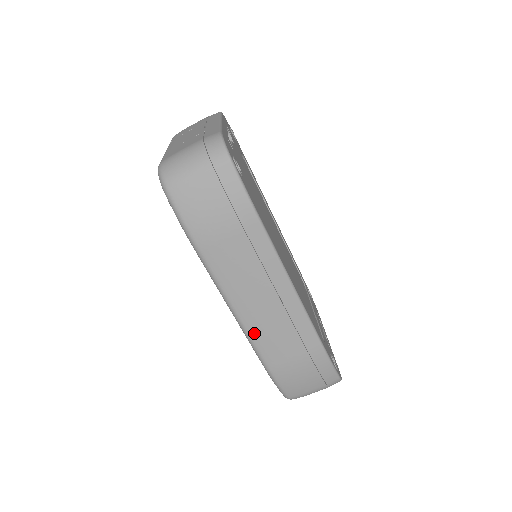
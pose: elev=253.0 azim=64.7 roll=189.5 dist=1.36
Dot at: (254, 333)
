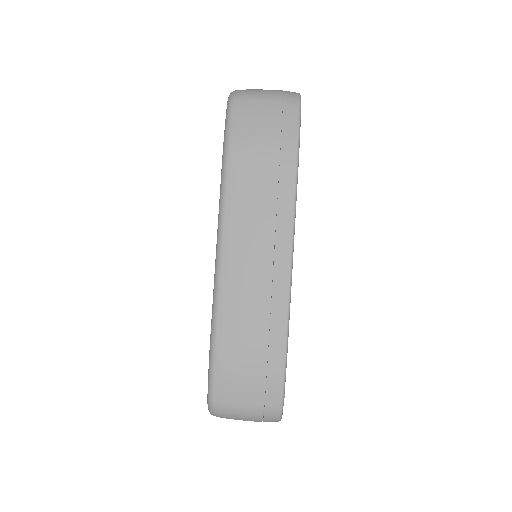
Dot at: (226, 282)
